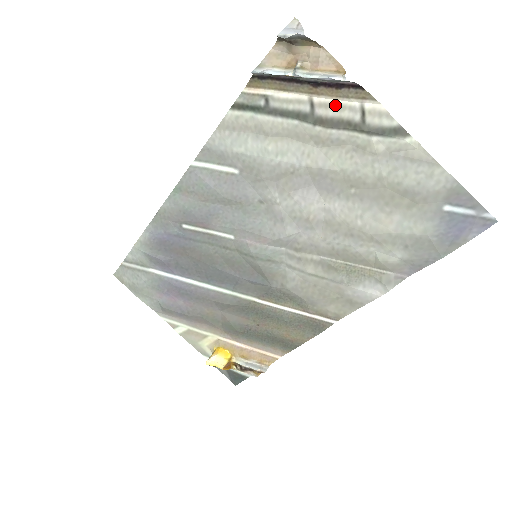
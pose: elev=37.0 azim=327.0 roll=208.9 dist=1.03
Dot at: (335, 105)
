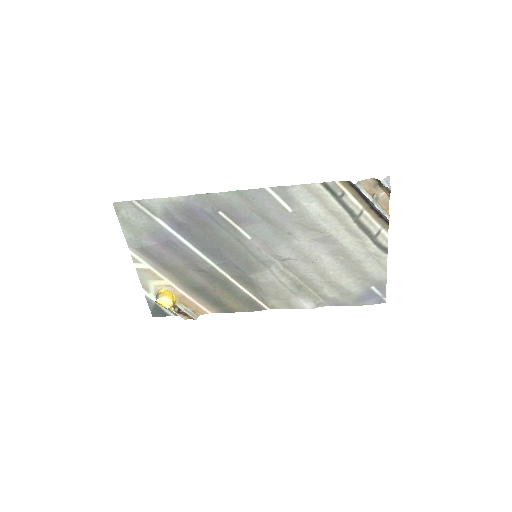
Dot at: (371, 221)
